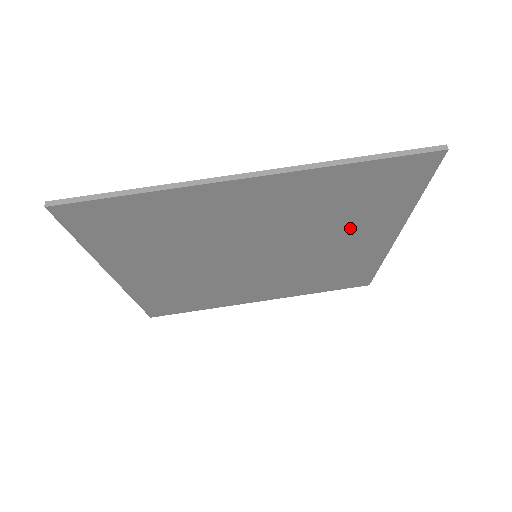
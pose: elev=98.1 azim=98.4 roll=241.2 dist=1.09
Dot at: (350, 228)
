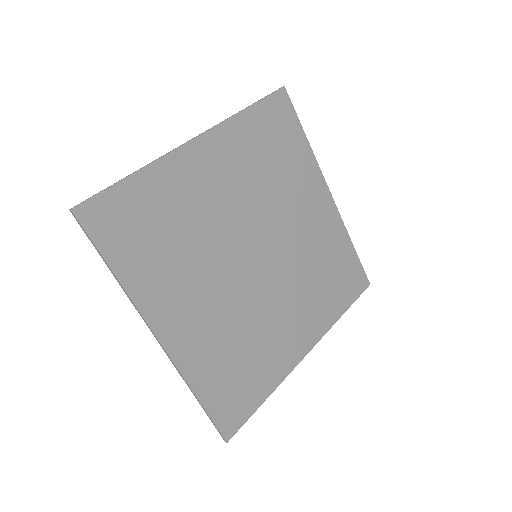
Dot at: (293, 189)
